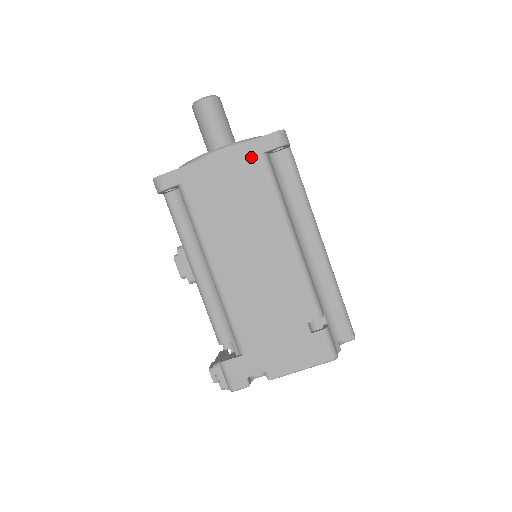
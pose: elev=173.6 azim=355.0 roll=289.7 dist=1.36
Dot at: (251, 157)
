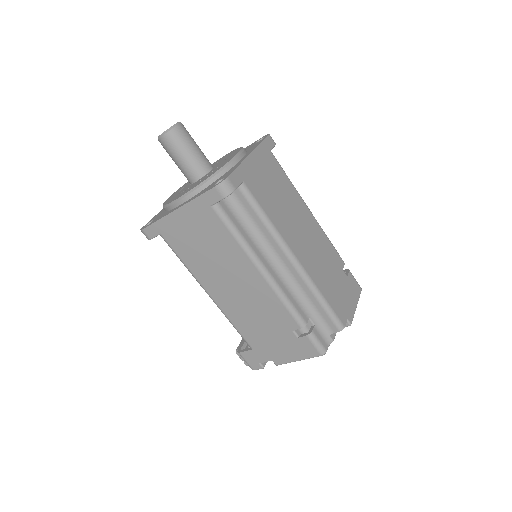
Dot at: (204, 210)
